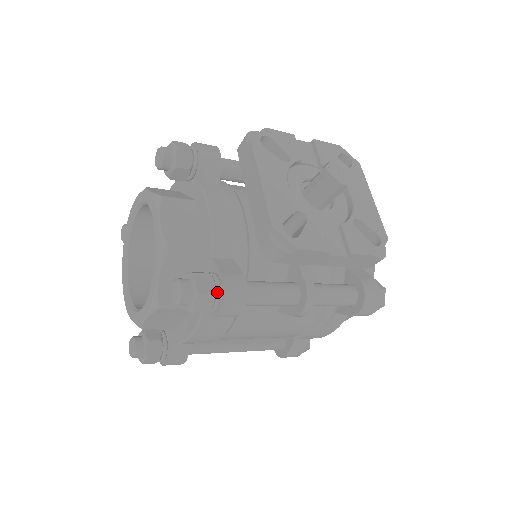
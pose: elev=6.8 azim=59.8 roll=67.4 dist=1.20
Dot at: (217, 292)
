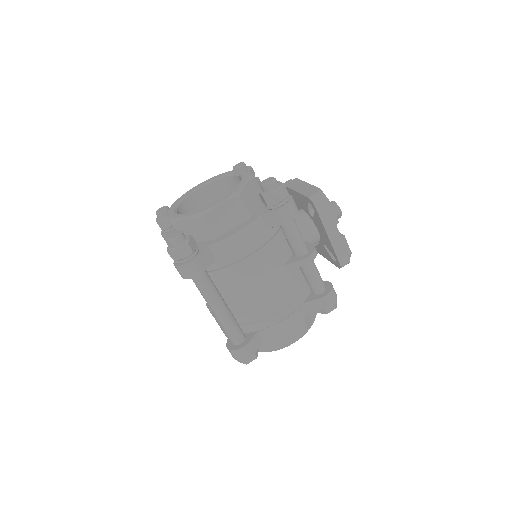
Dot at: (288, 196)
